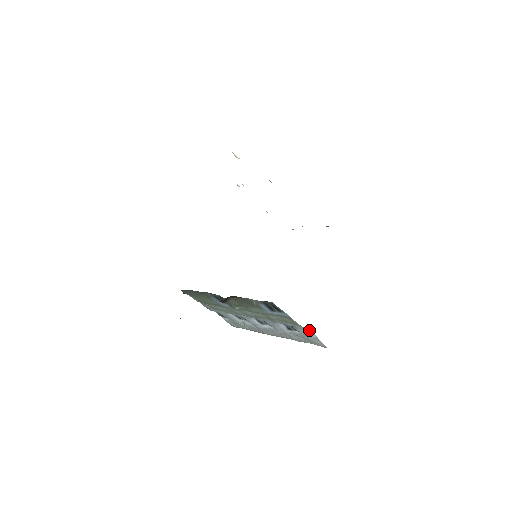
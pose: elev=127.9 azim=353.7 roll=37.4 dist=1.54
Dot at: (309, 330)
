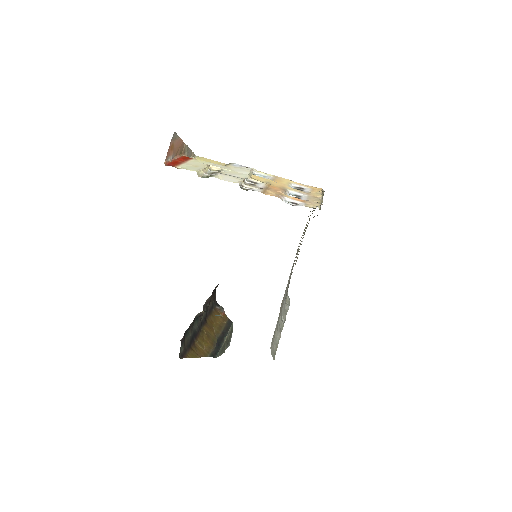
Dot at: occluded
